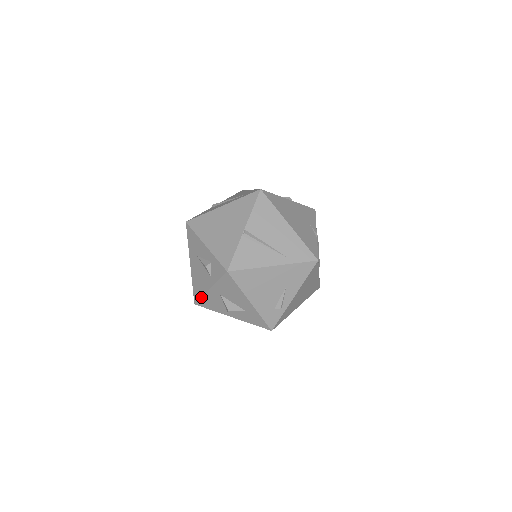
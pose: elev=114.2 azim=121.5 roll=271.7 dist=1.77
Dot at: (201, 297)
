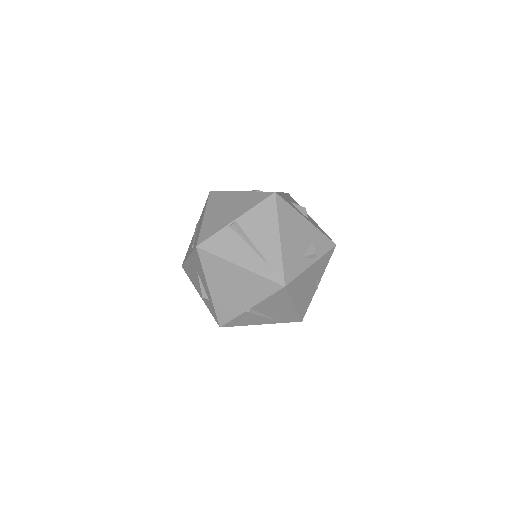
Dot at: (190, 280)
